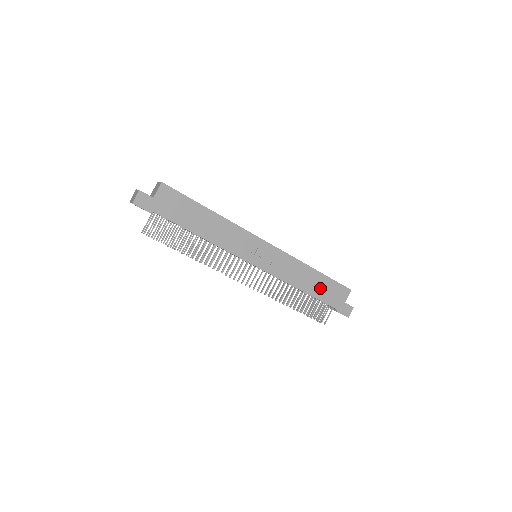
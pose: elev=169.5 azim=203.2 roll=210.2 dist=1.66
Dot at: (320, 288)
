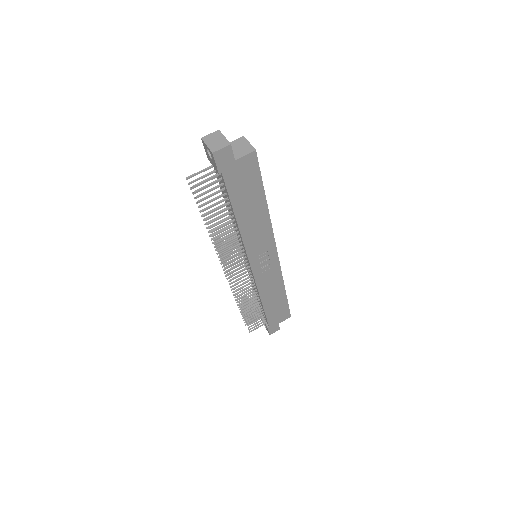
Dot at: (275, 306)
